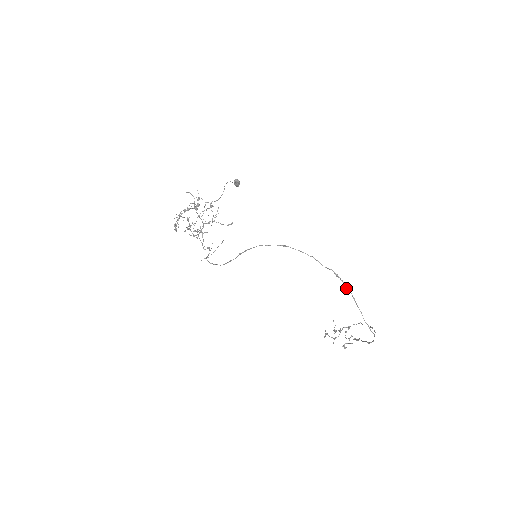
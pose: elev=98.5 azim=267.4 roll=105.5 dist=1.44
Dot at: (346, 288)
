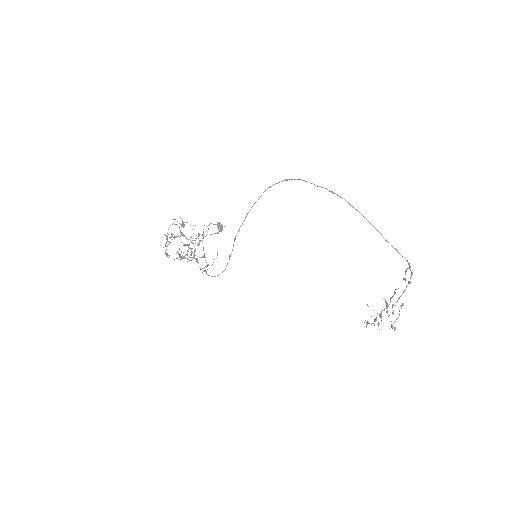
Dot at: occluded
